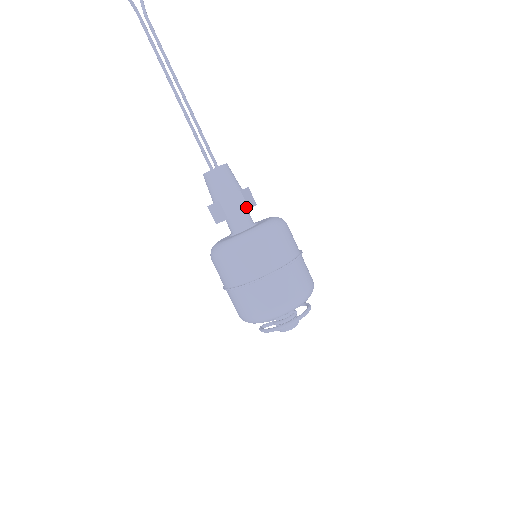
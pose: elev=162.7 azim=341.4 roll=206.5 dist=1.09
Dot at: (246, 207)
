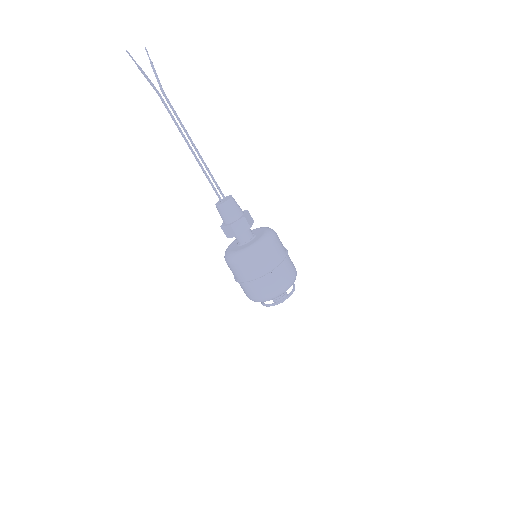
Dot at: (249, 227)
